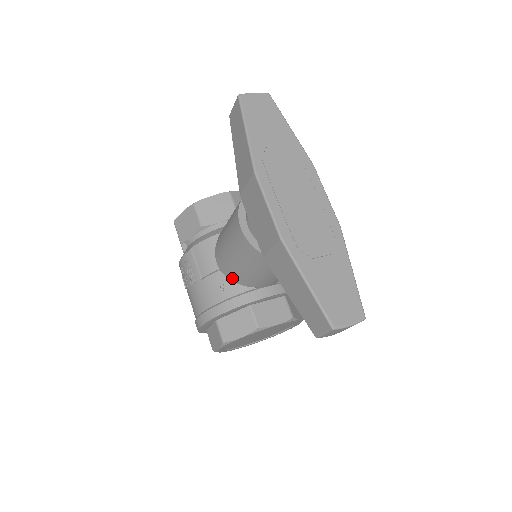
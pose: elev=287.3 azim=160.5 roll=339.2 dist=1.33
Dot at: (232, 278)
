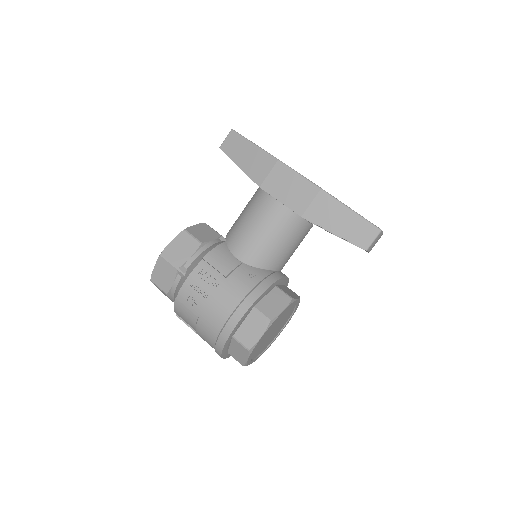
Dot at: (258, 263)
